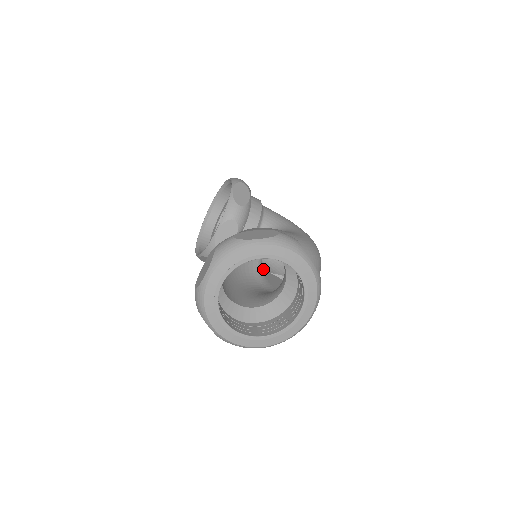
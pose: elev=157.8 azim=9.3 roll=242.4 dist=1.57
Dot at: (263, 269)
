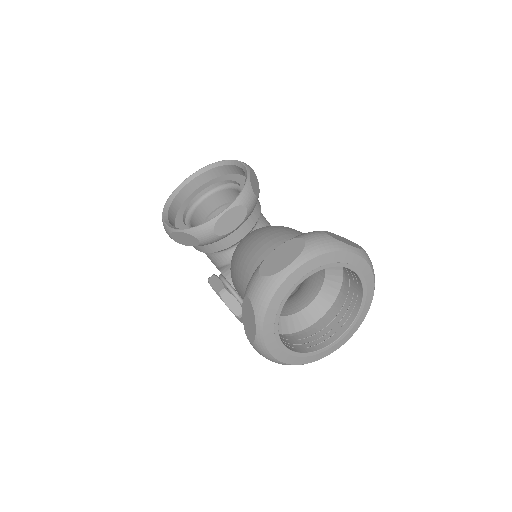
Dot at: occluded
